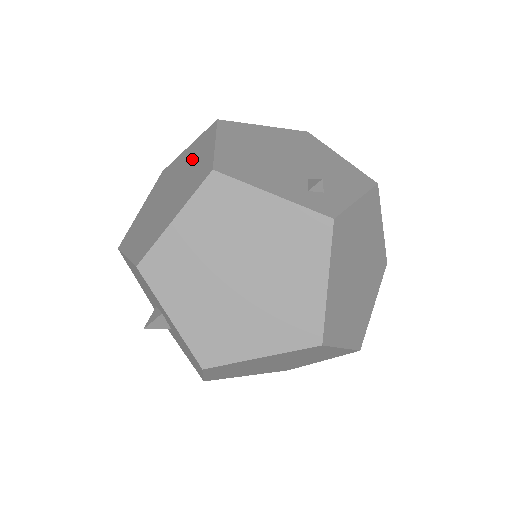
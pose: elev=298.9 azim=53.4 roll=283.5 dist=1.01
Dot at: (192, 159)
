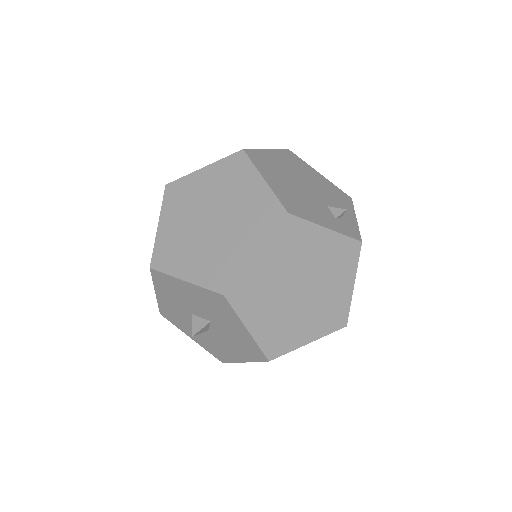
Dot at: (230, 188)
